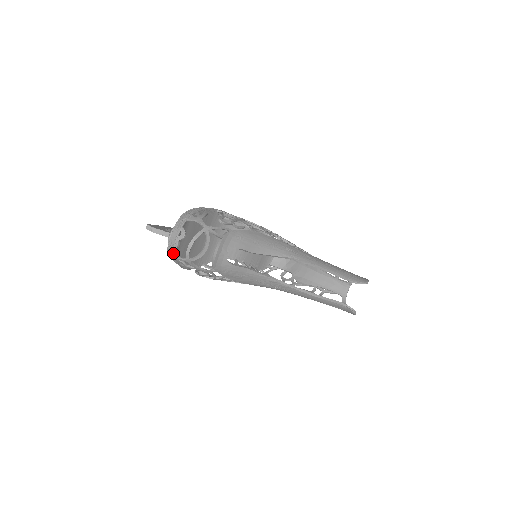
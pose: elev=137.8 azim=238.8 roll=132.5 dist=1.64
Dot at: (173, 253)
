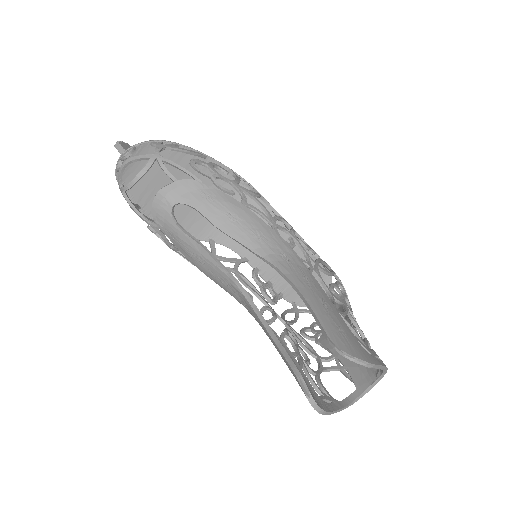
Dot at: (116, 177)
